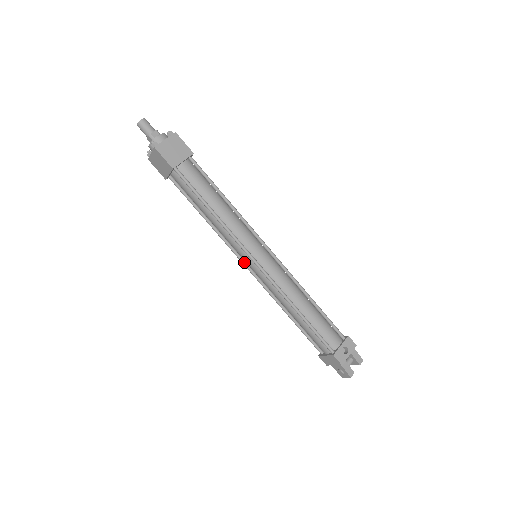
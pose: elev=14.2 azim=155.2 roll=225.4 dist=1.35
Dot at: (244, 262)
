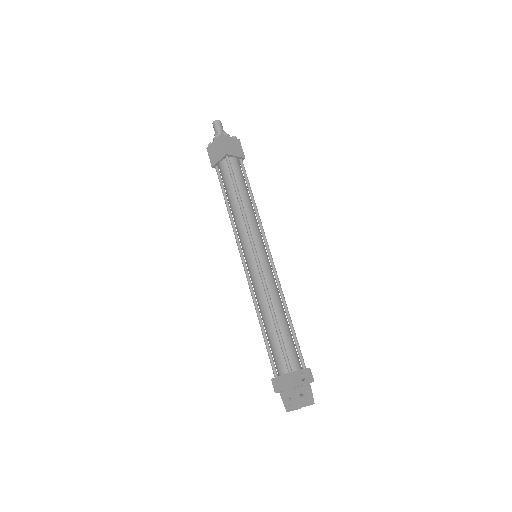
Dot at: (243, 257)
